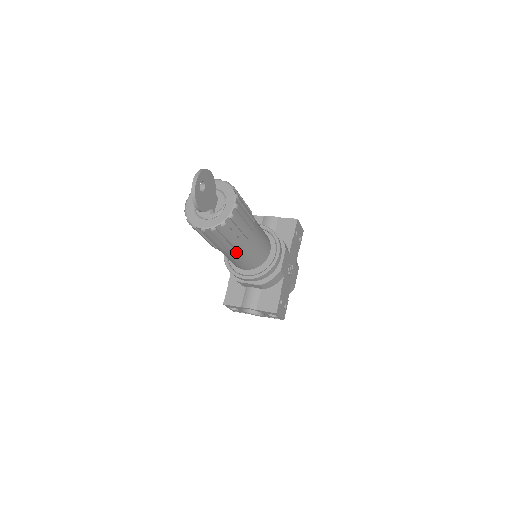
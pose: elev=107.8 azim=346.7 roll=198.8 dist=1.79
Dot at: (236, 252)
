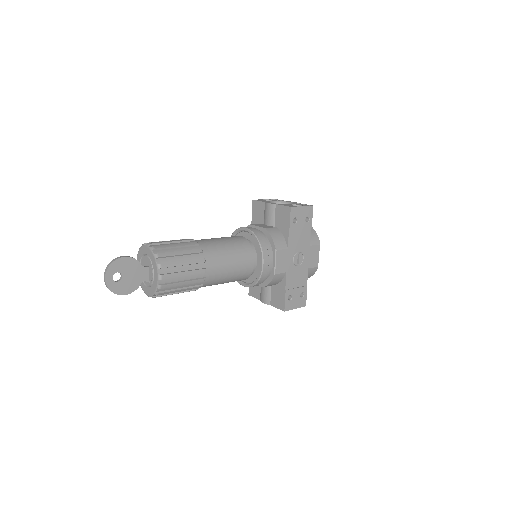
Dot at: (205, 286)
